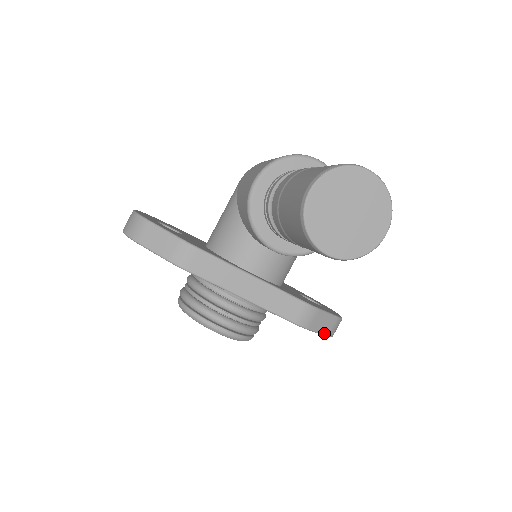
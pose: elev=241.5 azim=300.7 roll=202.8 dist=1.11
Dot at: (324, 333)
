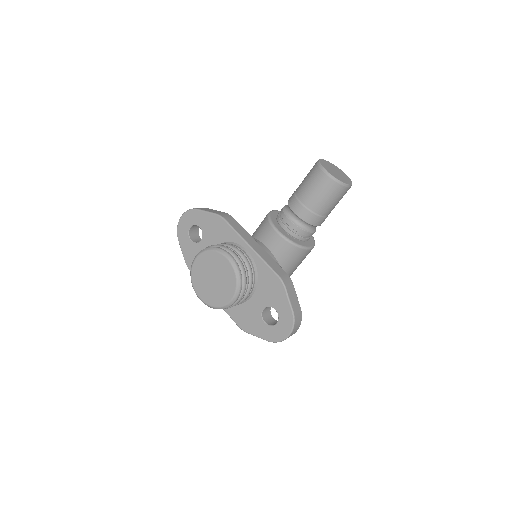
Dot at: (292, 306)
